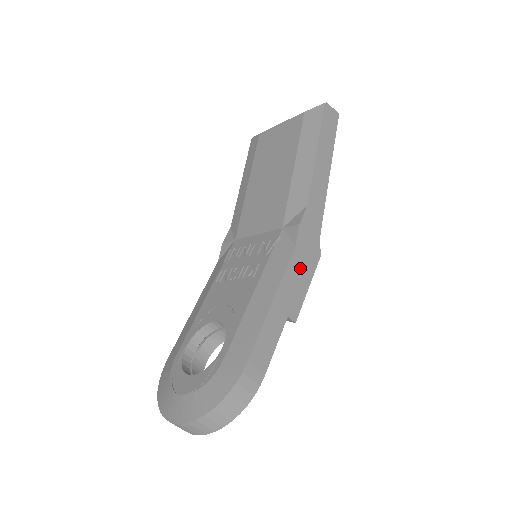
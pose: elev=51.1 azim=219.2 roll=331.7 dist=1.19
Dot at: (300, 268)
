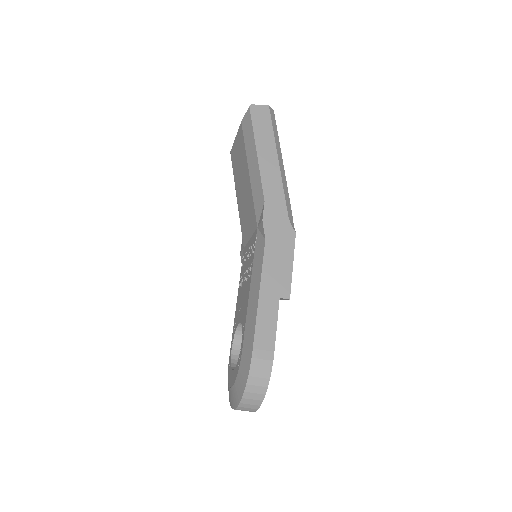
Dot at: (277, 254)
